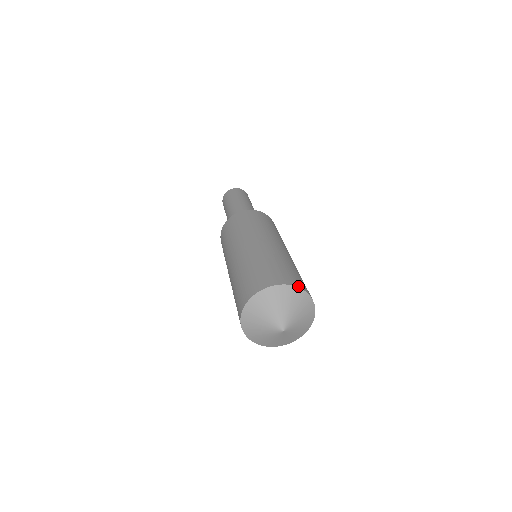
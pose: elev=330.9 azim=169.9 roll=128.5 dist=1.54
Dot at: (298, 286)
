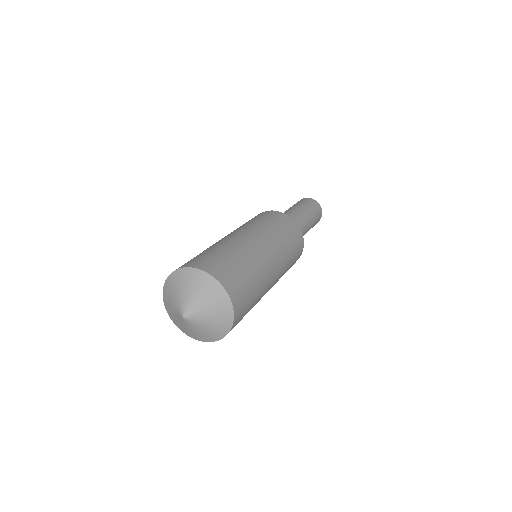
Dot at: (216, 277)
